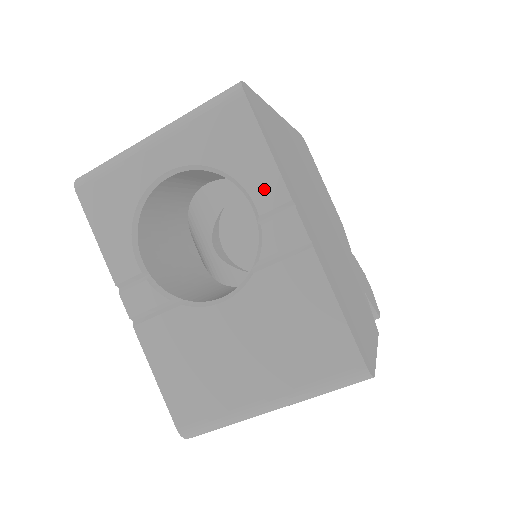
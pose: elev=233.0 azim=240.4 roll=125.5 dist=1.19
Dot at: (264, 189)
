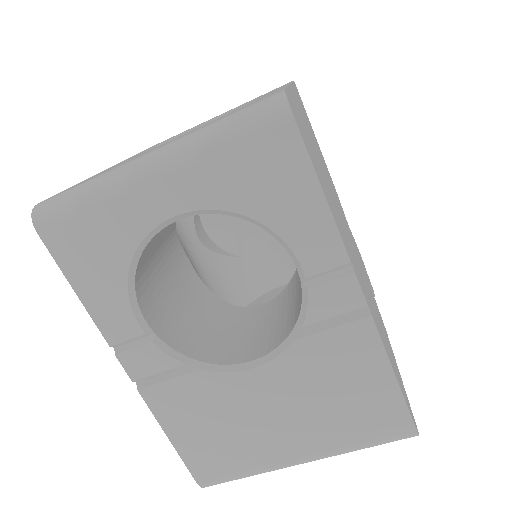
Dot at: (314, 247)
